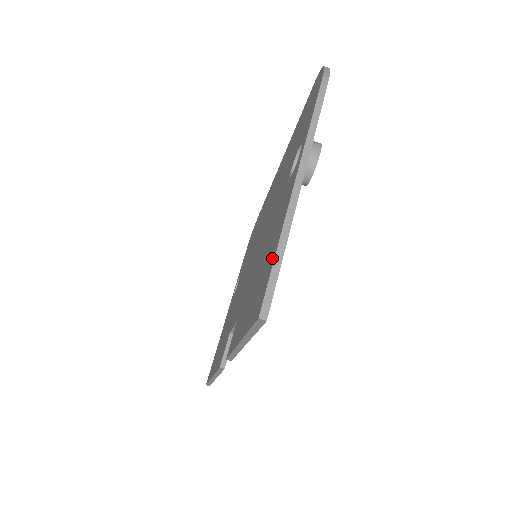
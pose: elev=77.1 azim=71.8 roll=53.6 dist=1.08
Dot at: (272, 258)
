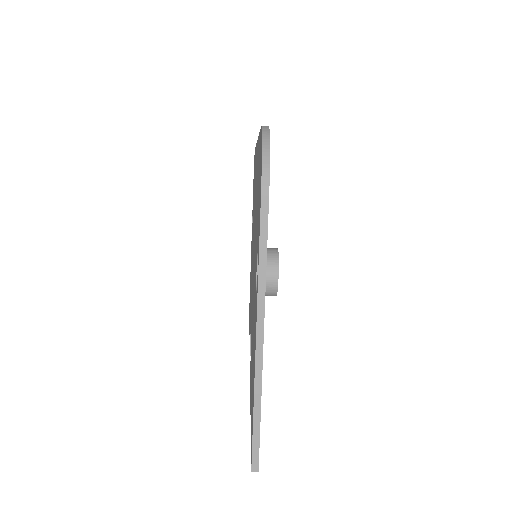
Dot at: occluded
